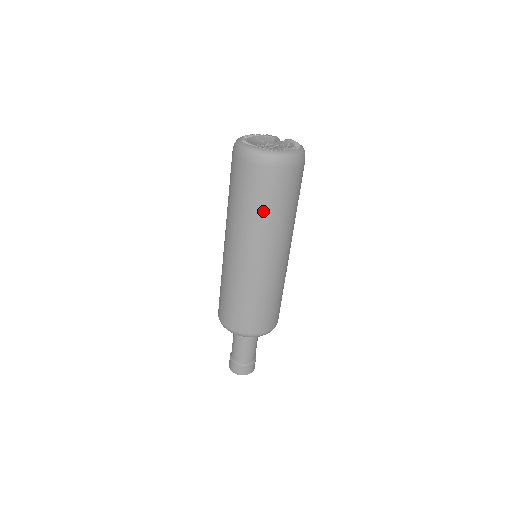
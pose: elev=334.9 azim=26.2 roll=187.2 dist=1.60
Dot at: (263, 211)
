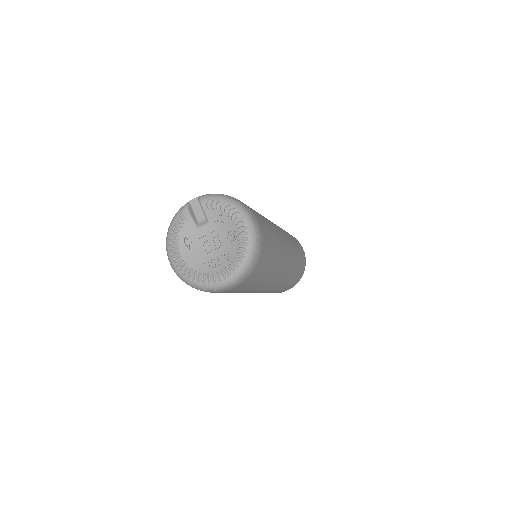
Dot at: (265, 278)
